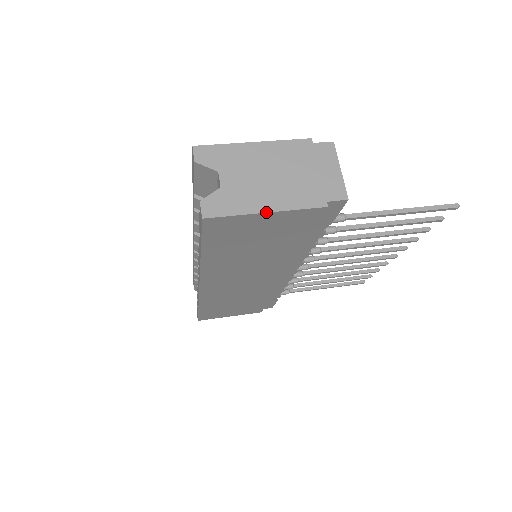
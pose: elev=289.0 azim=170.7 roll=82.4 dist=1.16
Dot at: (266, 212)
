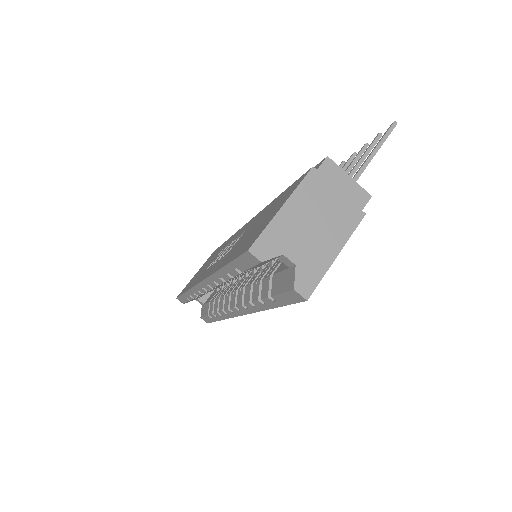
Dot at: (337, 255)
